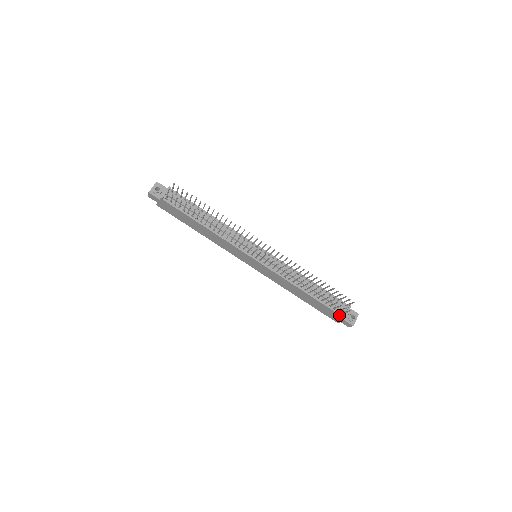
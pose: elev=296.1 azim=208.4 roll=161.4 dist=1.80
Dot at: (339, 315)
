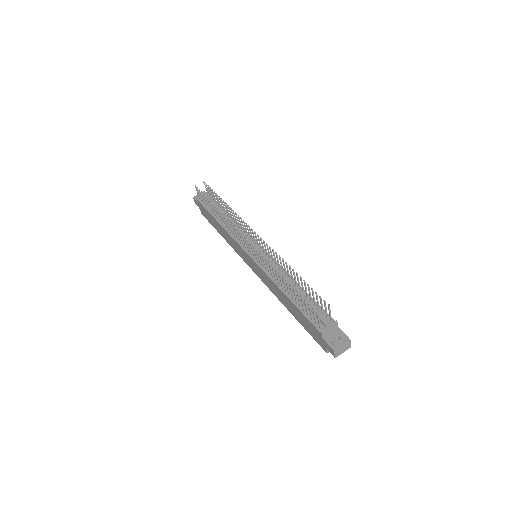
Dot at: (317, 329)
